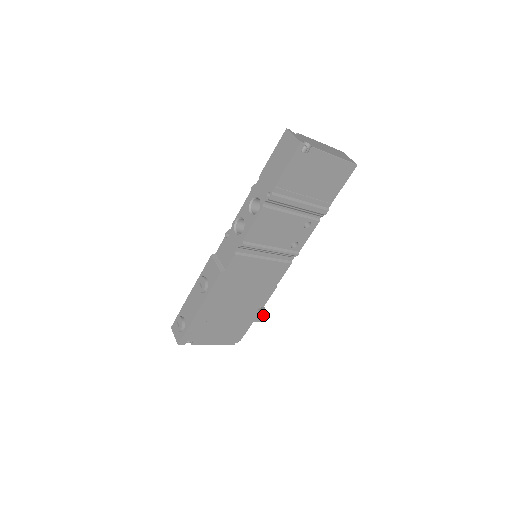
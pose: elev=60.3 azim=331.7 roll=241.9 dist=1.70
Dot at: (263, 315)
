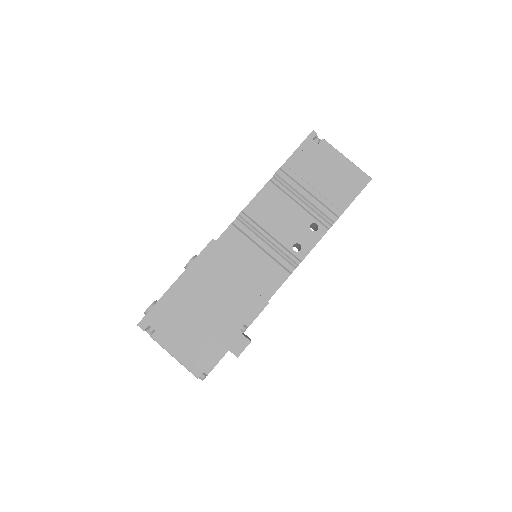
Dot at: (245, 345)
